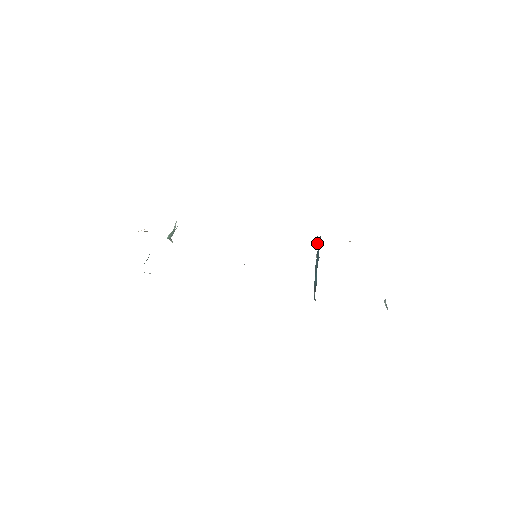
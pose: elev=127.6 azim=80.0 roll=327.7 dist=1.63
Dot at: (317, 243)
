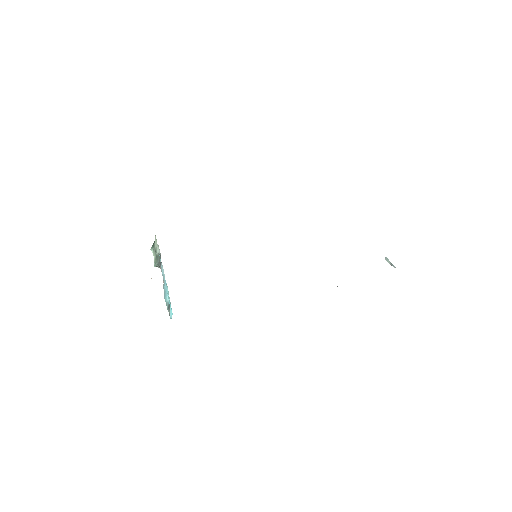
Dot at: occluded
